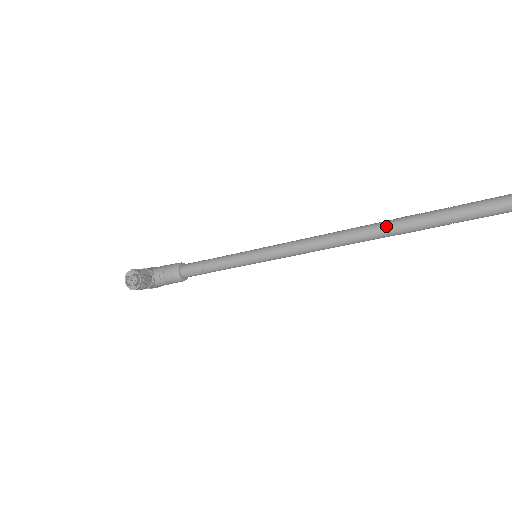
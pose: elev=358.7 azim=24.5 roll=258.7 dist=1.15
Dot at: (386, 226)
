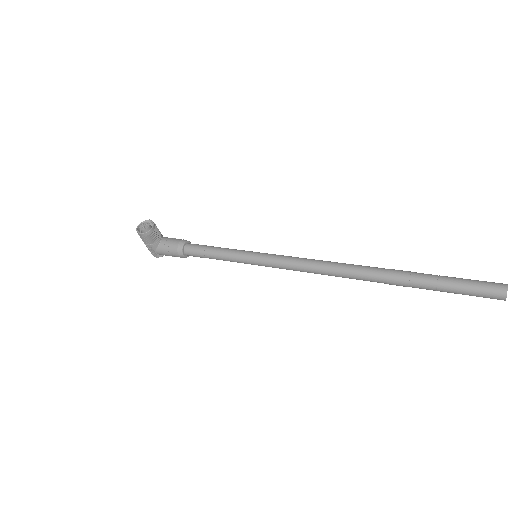
Dot at: (379, 269)
